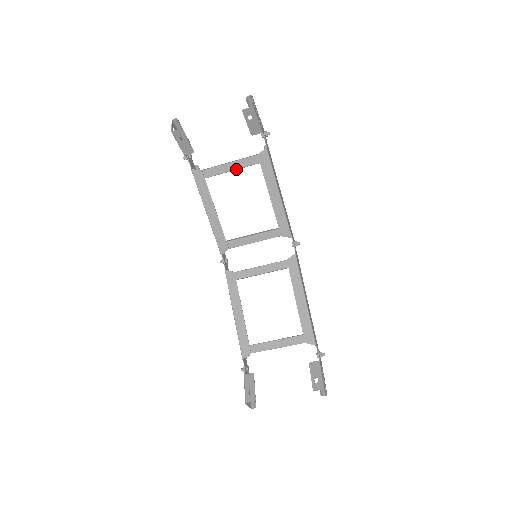
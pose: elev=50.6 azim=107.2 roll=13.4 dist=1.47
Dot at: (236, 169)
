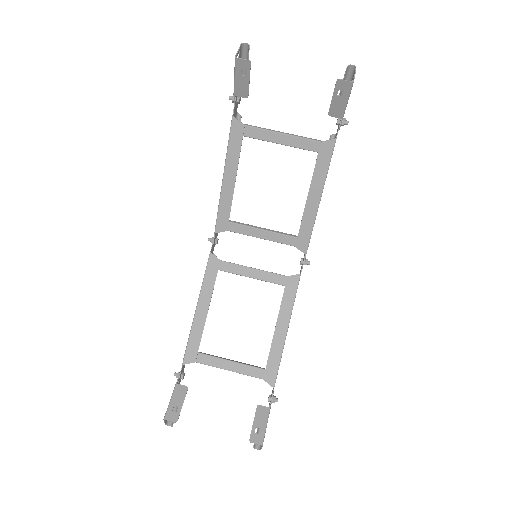
Dot at: (286, 145)
